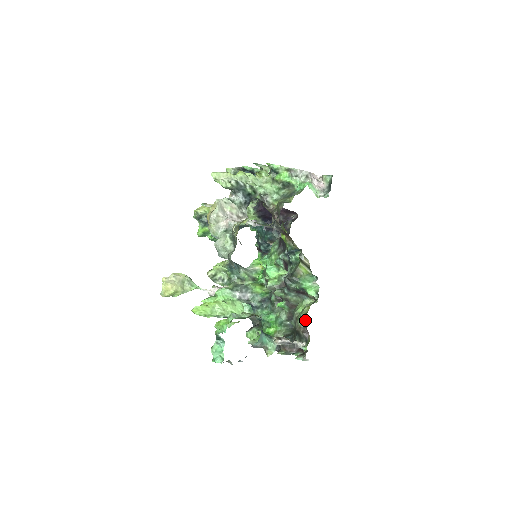
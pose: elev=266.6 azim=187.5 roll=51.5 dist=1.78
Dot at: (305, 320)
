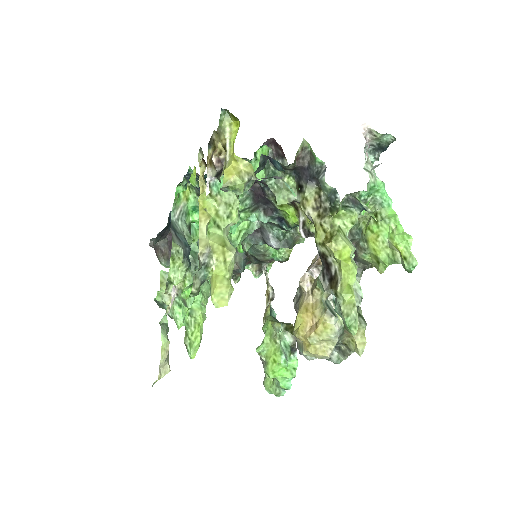
Dot at: occluded
